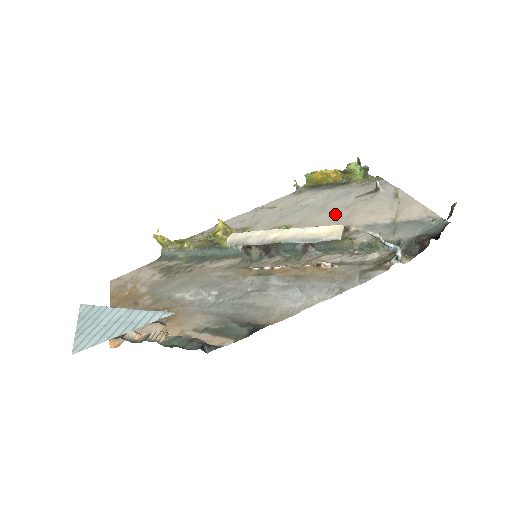
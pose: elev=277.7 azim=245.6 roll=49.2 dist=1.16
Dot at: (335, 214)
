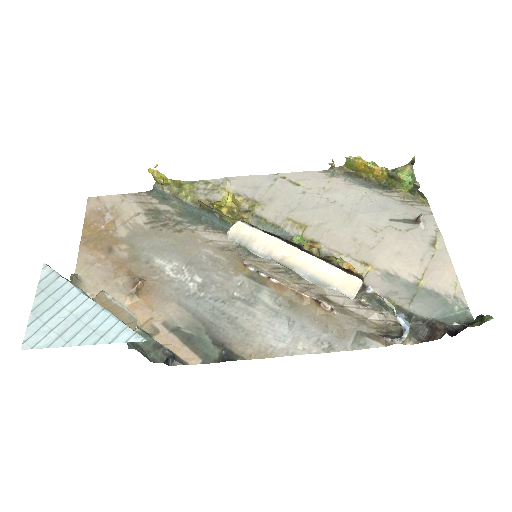
Dot at: (359, 235)
